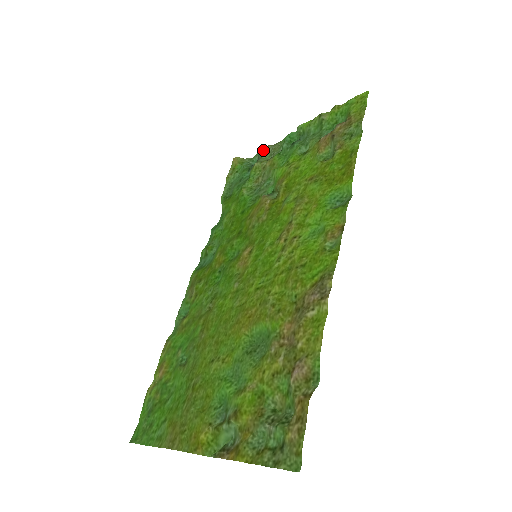
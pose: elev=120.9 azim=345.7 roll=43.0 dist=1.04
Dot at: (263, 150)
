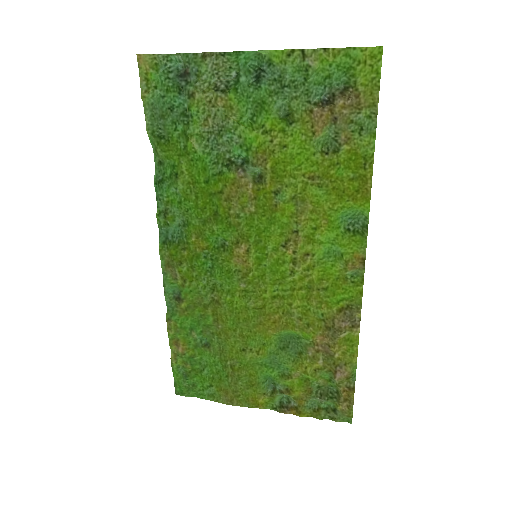
Dot at: (197, 62)
